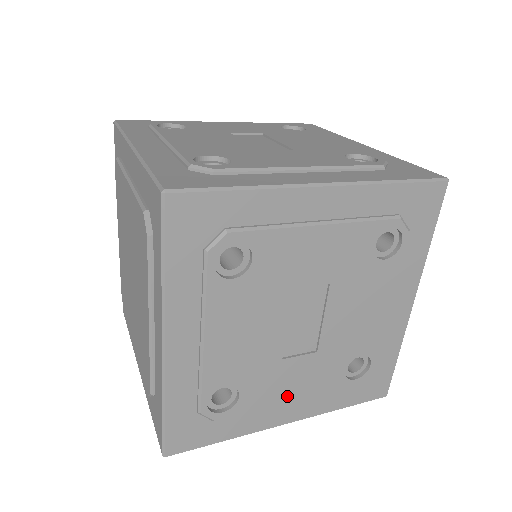
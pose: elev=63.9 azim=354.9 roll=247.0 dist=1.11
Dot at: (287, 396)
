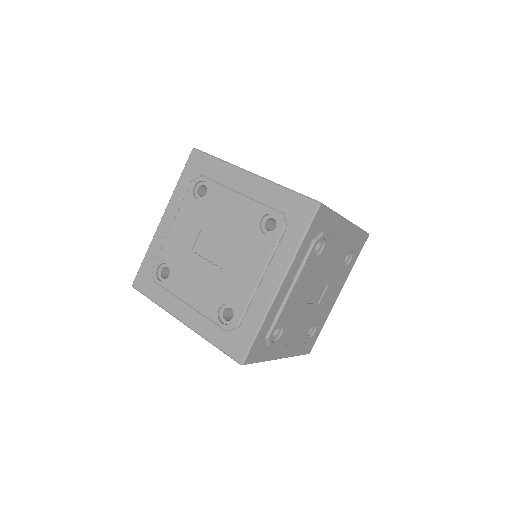
Dot at: (331, 299)
